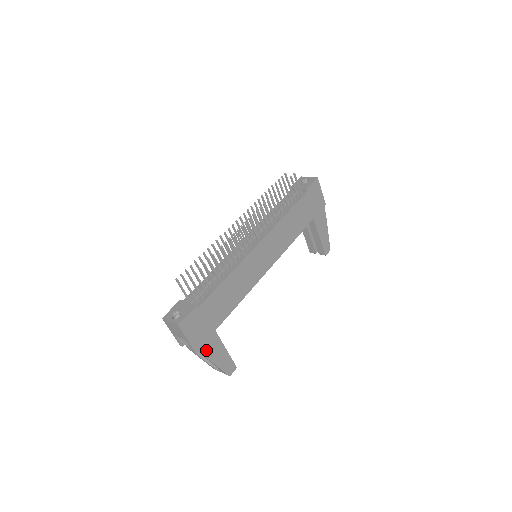
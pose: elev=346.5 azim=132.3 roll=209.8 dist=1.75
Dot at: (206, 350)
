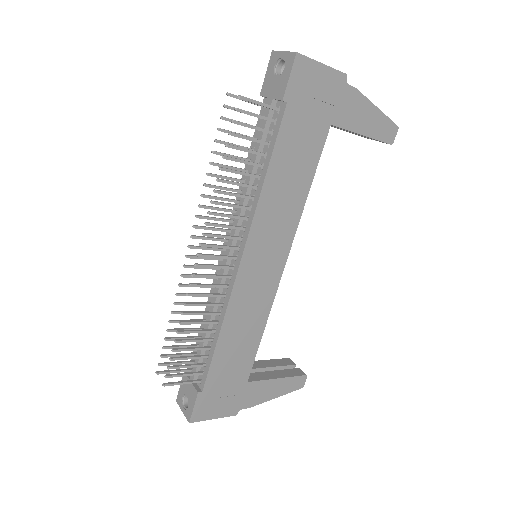
Dot at: (249, 402)
